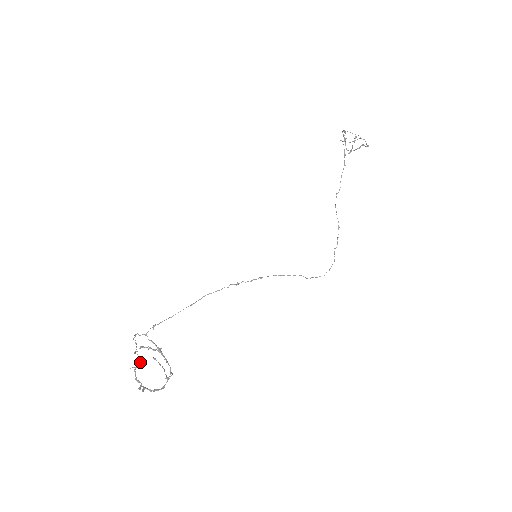
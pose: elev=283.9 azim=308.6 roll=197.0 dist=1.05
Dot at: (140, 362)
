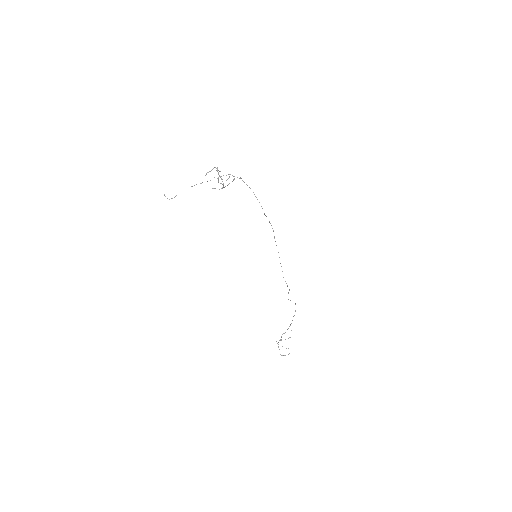
Dot at: occluded
